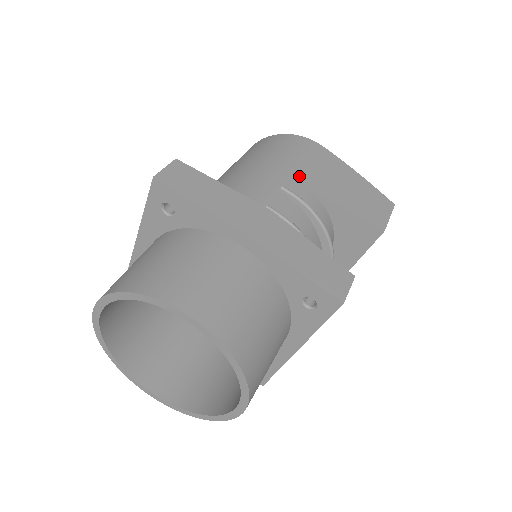
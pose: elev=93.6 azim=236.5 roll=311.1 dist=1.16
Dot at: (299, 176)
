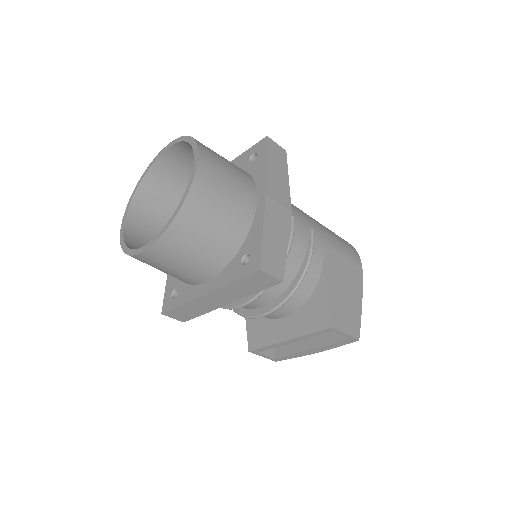
Dot at: (329, 248)
